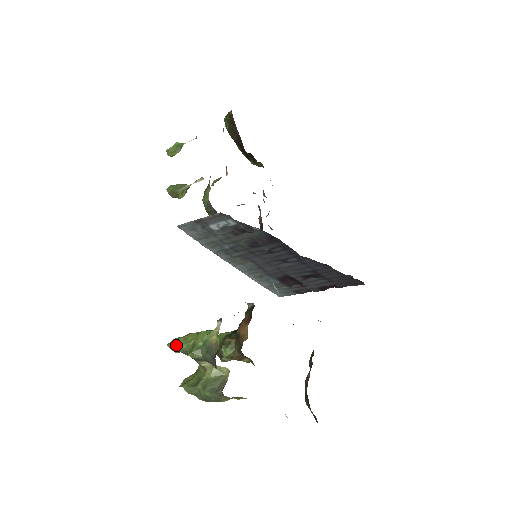
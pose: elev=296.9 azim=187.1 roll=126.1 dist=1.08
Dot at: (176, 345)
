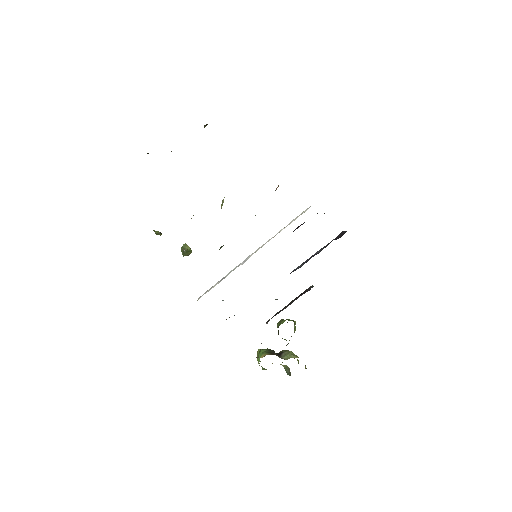
Dot at: occluded
